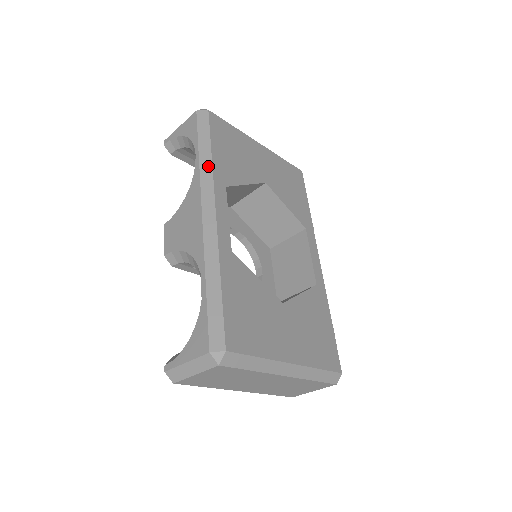
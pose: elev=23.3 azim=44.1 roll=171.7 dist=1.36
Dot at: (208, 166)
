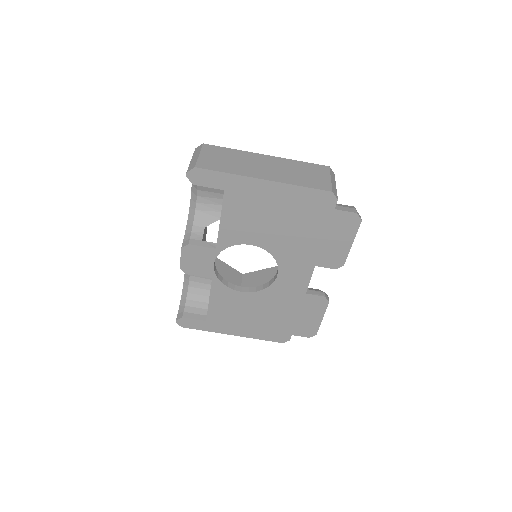
Dot at: occluded
